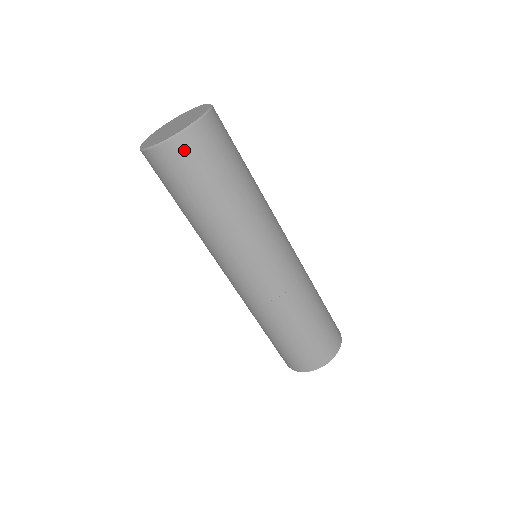
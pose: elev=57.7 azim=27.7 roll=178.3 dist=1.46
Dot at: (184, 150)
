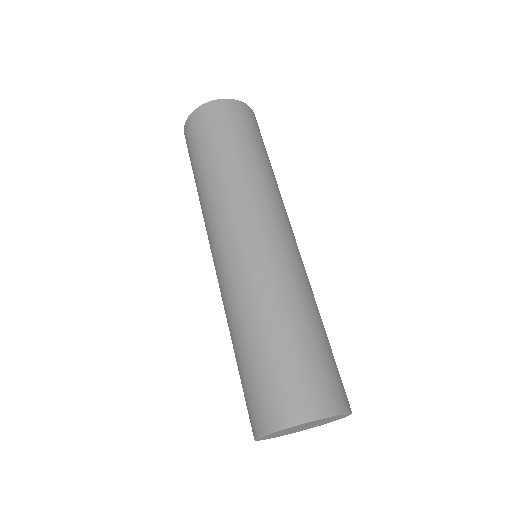
Dot at: (219, 110)
